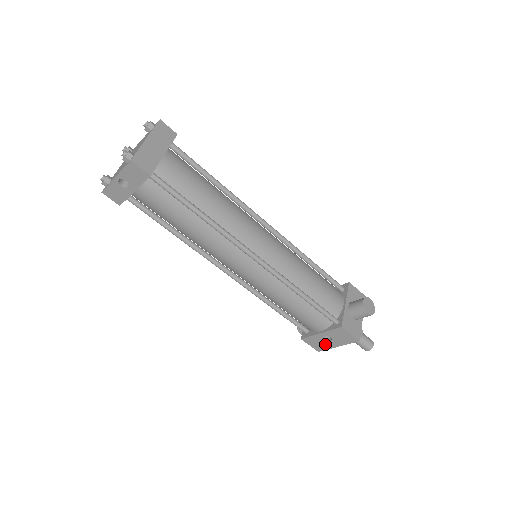
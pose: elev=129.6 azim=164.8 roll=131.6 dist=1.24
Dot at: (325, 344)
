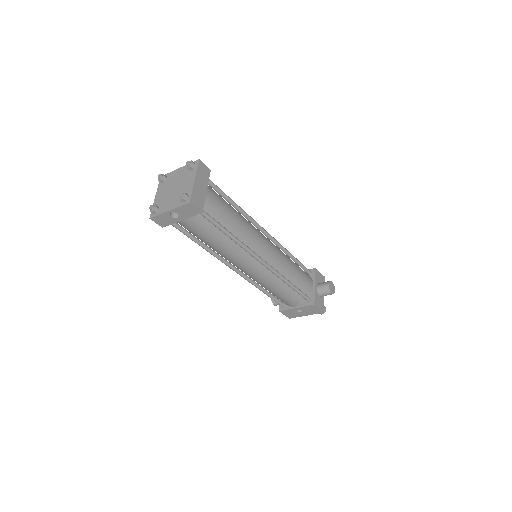
Dot at: (297, 314)
